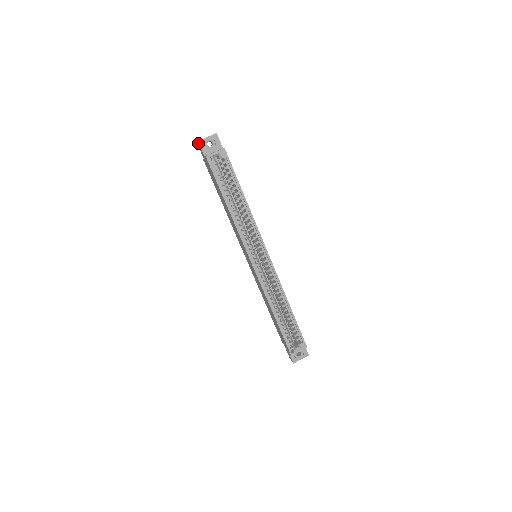
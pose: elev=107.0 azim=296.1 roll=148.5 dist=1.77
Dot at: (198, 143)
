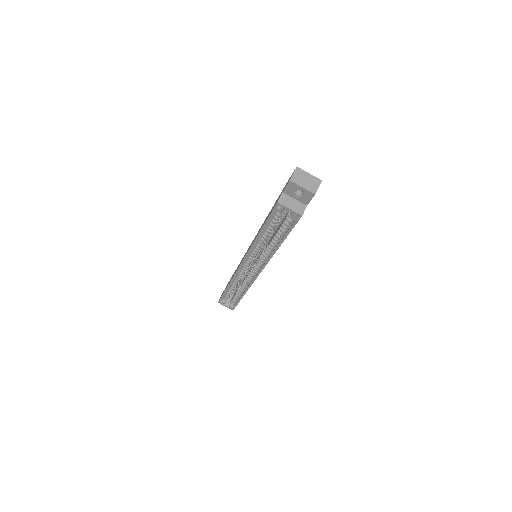
Dot at: (290, 179)
